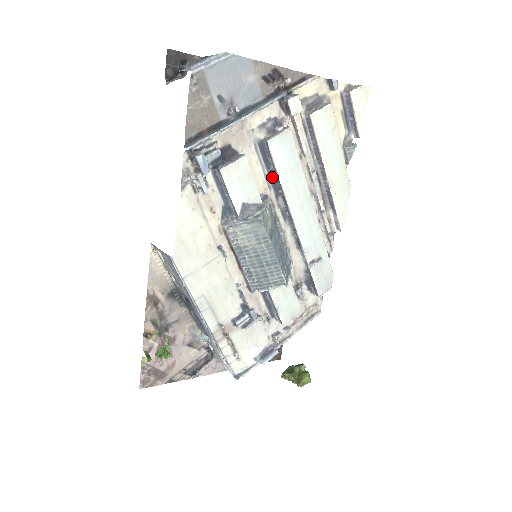
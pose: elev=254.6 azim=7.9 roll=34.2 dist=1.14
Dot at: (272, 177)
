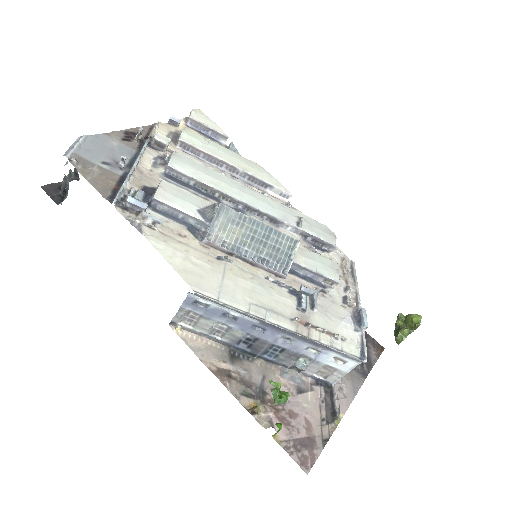
Dot at: (200, 191)
